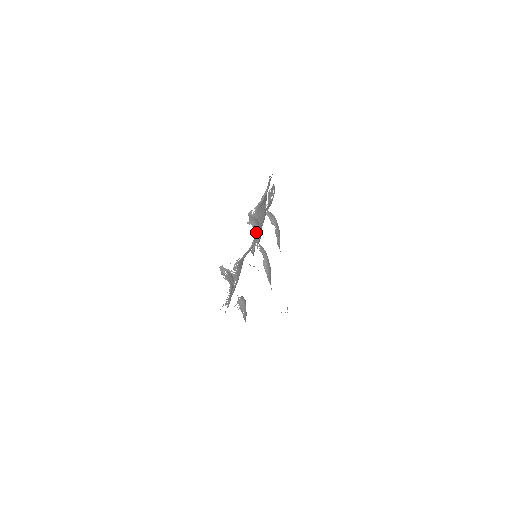
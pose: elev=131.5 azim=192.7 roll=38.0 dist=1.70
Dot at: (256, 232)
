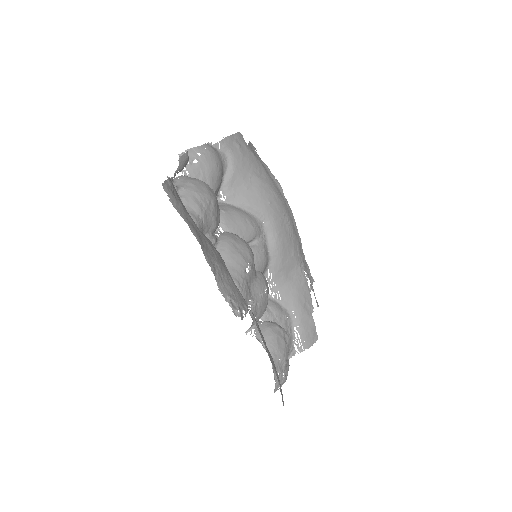
Dot at: occluded
